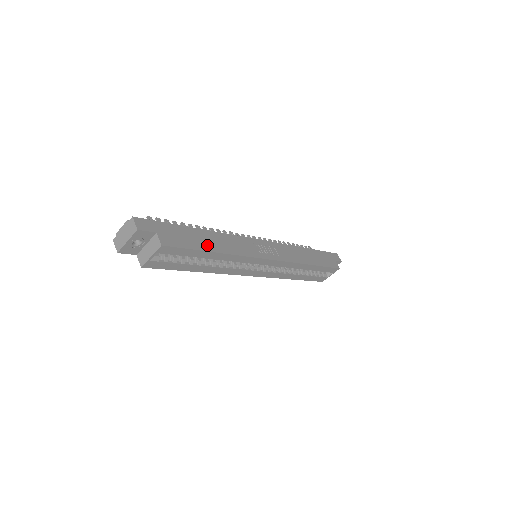
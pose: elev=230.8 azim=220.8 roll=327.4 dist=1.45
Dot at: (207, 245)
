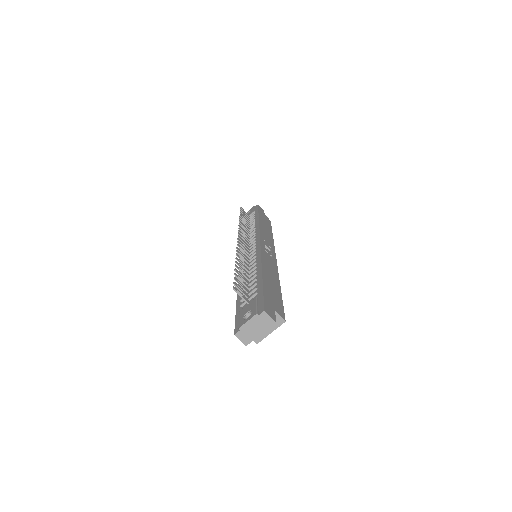
Dot at: (276, 287)
